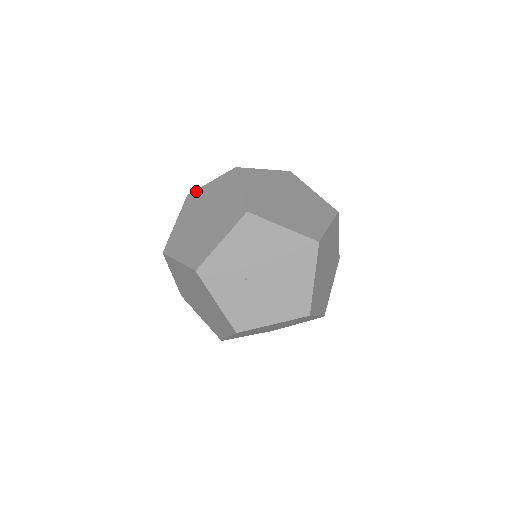
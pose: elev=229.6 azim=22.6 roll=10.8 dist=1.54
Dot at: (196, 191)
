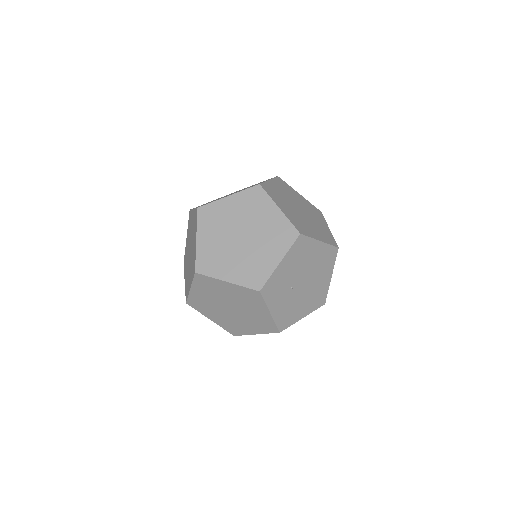
Dot at: (211, 205)
